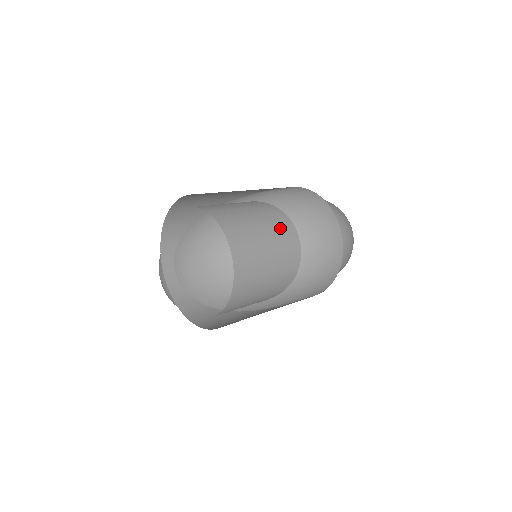
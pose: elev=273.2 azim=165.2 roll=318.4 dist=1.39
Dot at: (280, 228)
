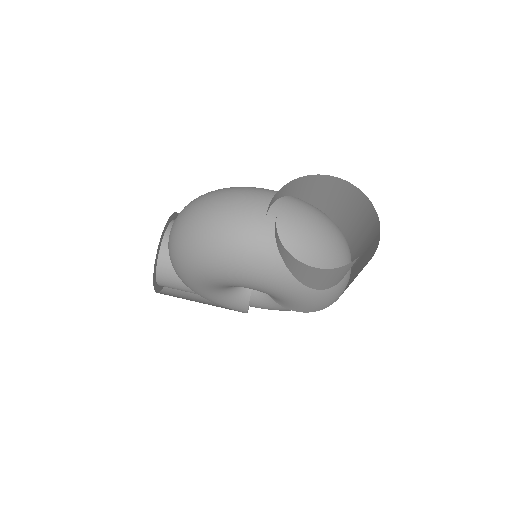
Dot at: occluded
